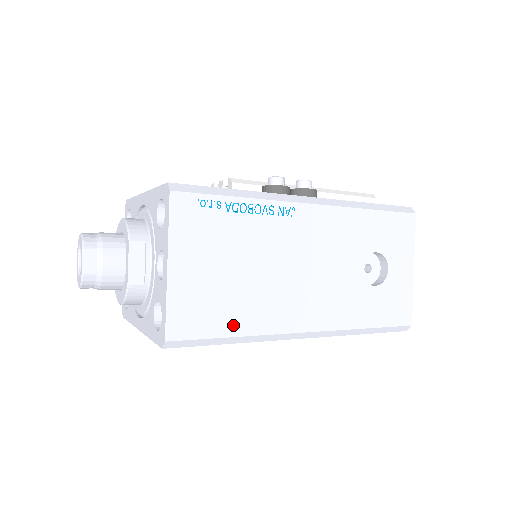
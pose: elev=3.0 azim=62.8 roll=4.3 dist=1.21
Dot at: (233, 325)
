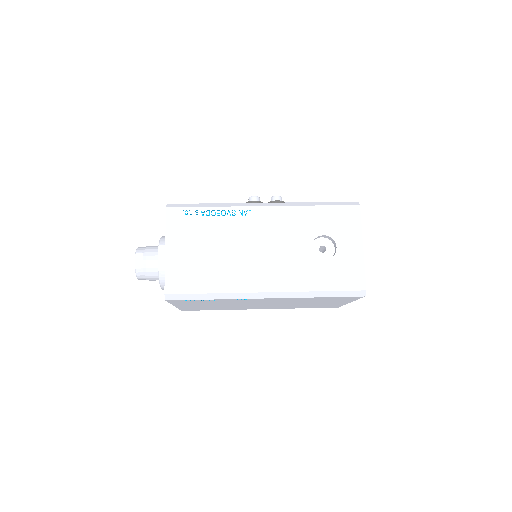
Dot at: (209, 286)
